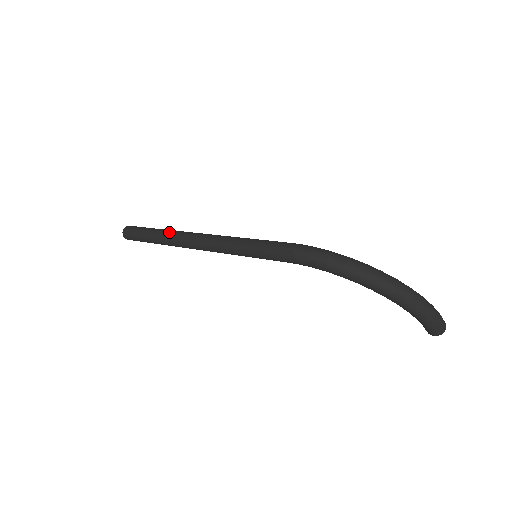
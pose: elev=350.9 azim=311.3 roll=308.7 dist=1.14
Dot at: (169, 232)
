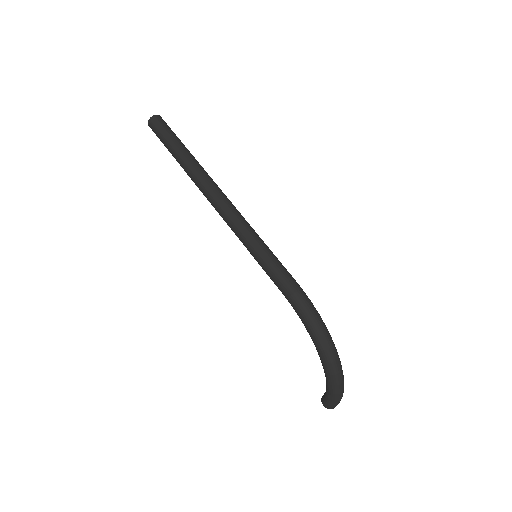
Dot at: (198, 166)
